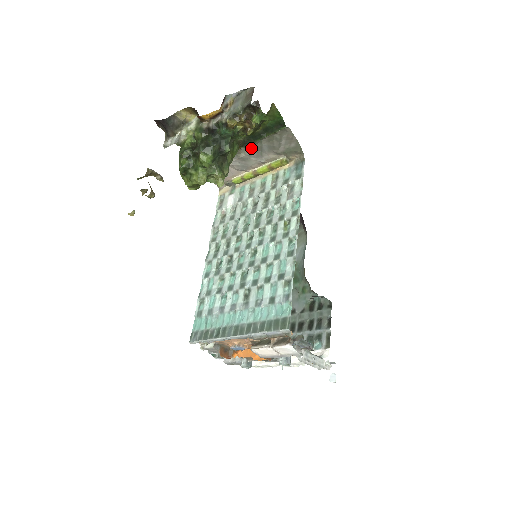
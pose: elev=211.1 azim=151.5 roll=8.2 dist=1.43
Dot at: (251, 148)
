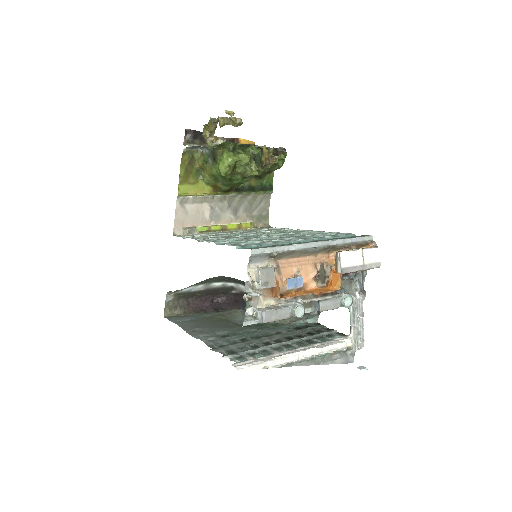
Dot at: (234, 200)
